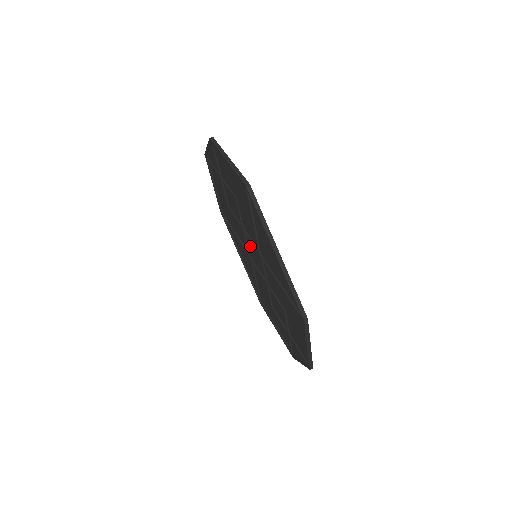
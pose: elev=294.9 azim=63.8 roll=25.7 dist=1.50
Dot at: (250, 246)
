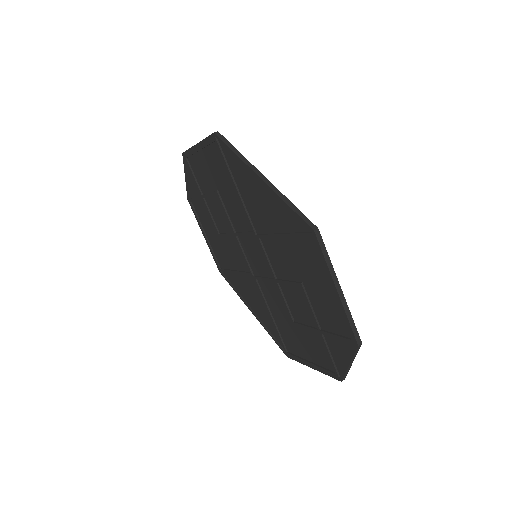
Dot at: (248, 252)
